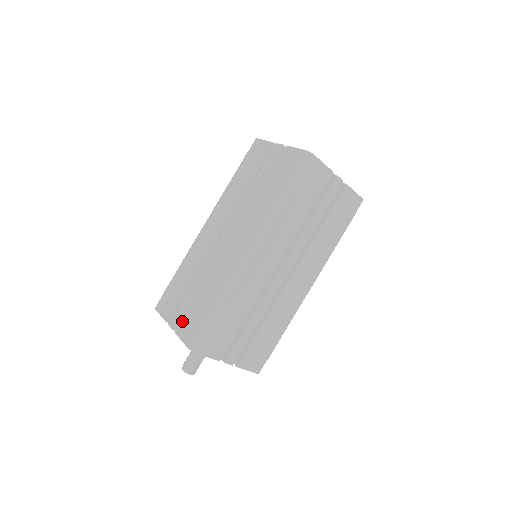
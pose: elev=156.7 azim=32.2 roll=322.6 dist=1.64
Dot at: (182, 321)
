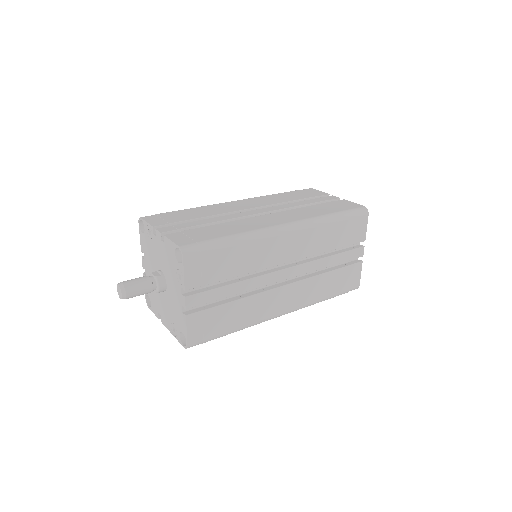
Dot at: (179, 232)
